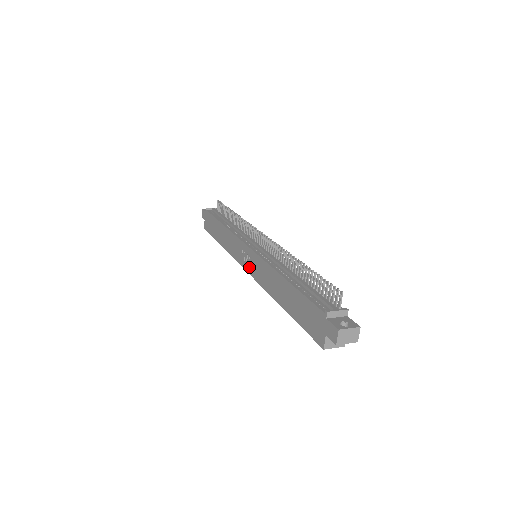
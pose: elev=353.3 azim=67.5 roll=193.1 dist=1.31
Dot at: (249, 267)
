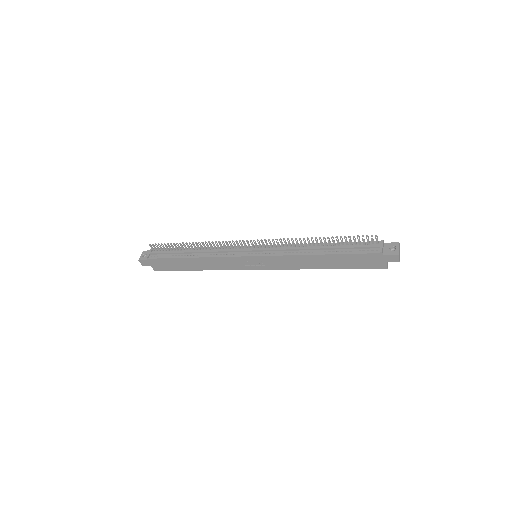
Dot at: (262, 266)
